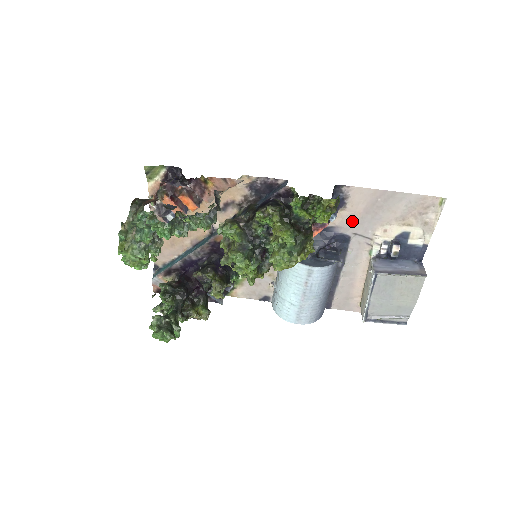
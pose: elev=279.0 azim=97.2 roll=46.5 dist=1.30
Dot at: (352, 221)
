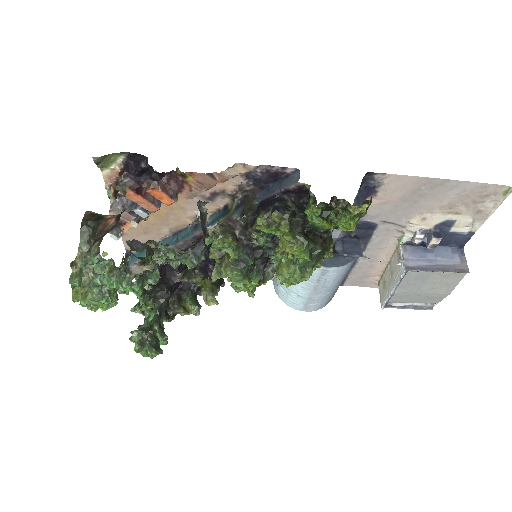
Dot at: (382, 209)
